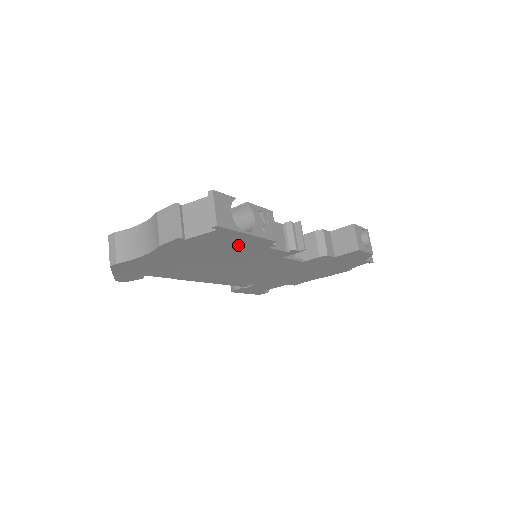
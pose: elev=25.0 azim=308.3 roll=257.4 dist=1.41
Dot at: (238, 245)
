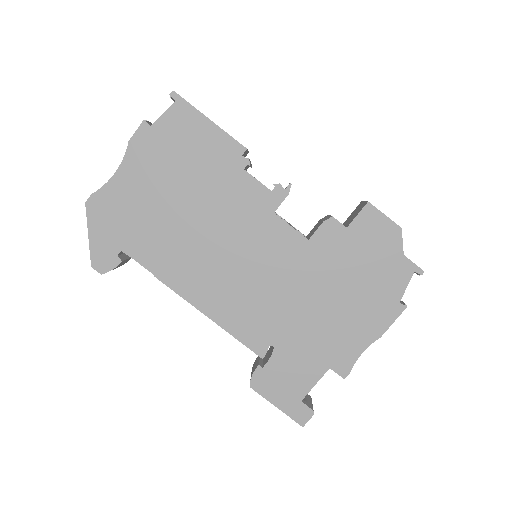
Dot at: (207, 154)
